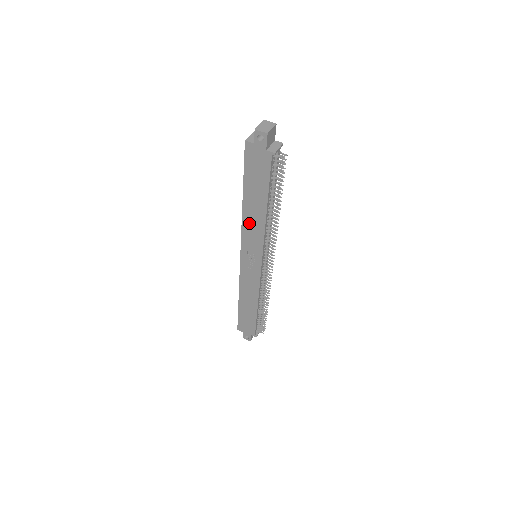
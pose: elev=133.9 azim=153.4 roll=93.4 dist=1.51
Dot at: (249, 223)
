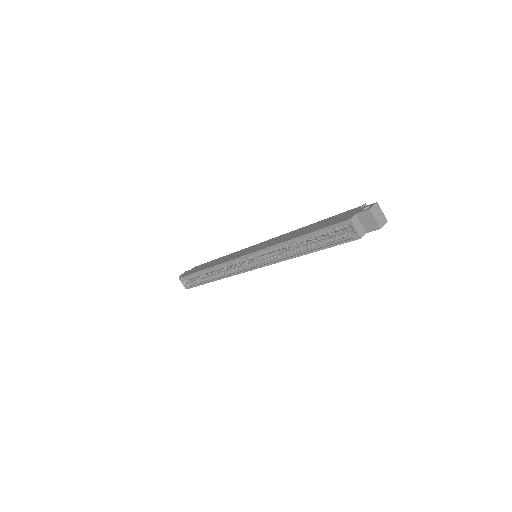
Dot at: occluded
